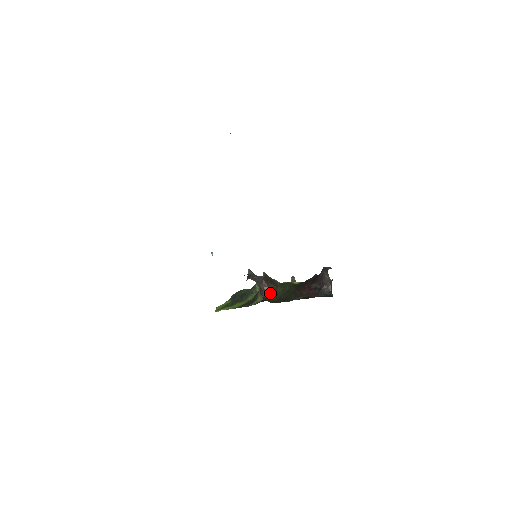
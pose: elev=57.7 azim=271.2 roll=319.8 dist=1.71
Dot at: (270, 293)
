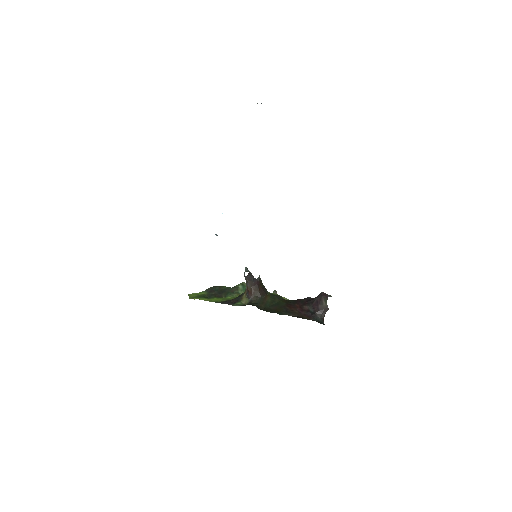
Dot at: (259, 299)
